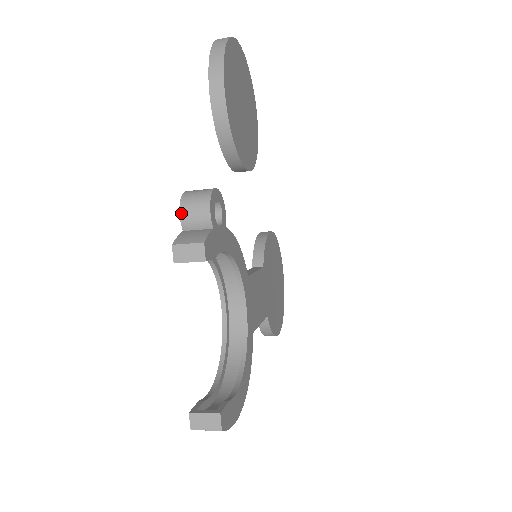
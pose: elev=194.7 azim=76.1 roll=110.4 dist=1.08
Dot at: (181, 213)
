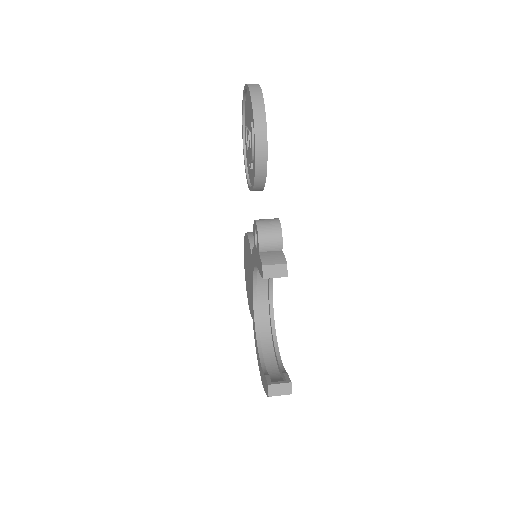
Dot at: (260, 239)
